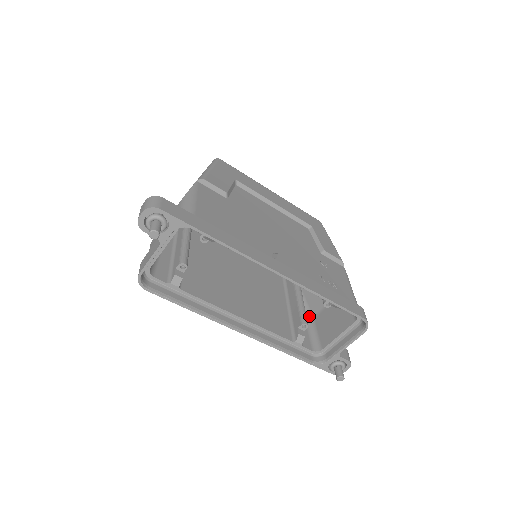
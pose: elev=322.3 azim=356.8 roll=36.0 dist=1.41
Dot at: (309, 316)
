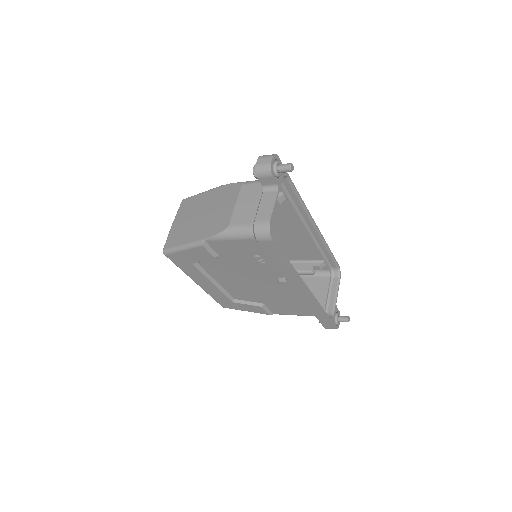
Dot at: occluded
